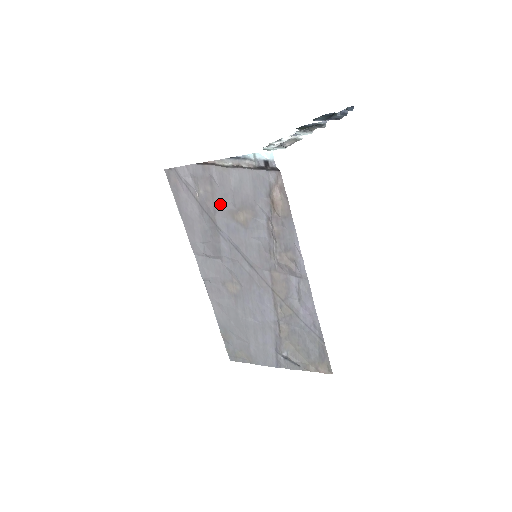
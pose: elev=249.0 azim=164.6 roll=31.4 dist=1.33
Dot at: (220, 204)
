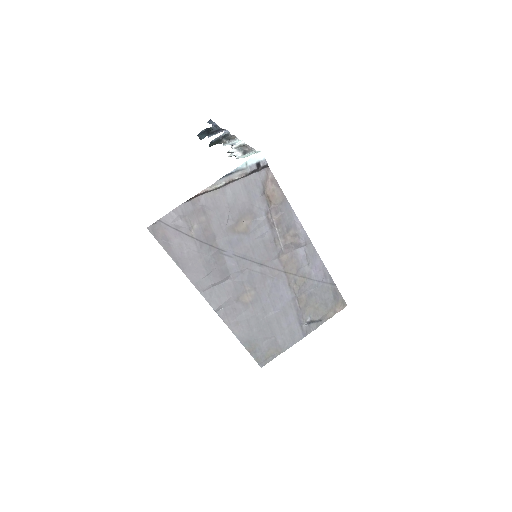
Dot at: (218, 227)
